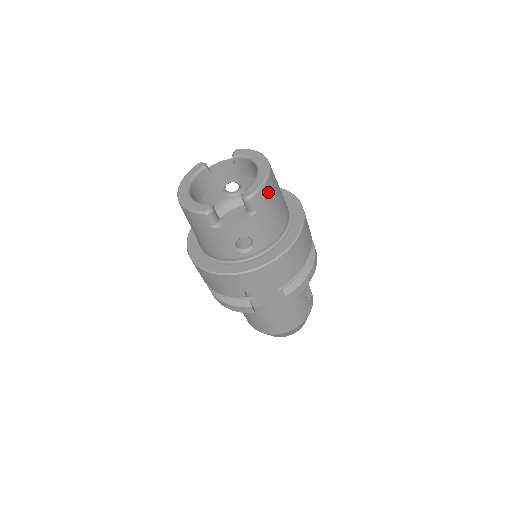
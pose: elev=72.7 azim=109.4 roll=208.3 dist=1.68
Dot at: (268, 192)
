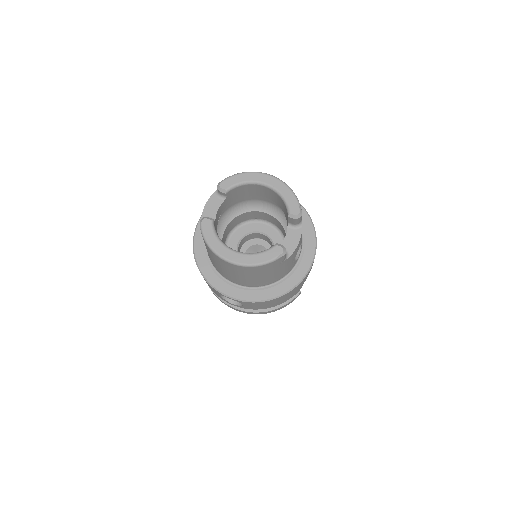
Dot at: occluded
